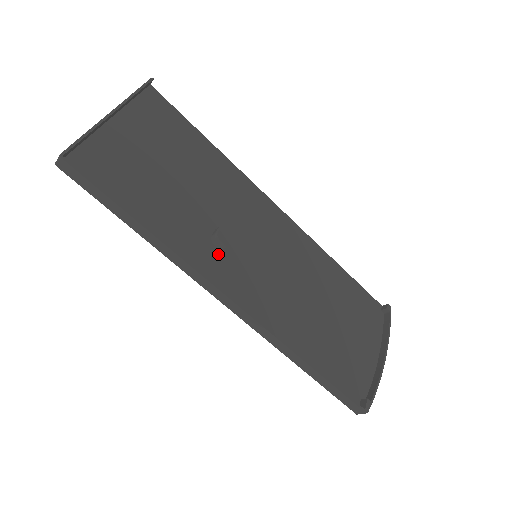
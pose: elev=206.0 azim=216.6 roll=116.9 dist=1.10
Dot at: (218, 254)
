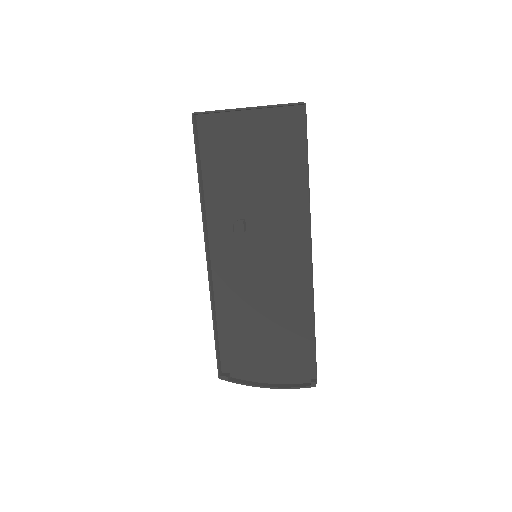
Dot at: (232, 231)
